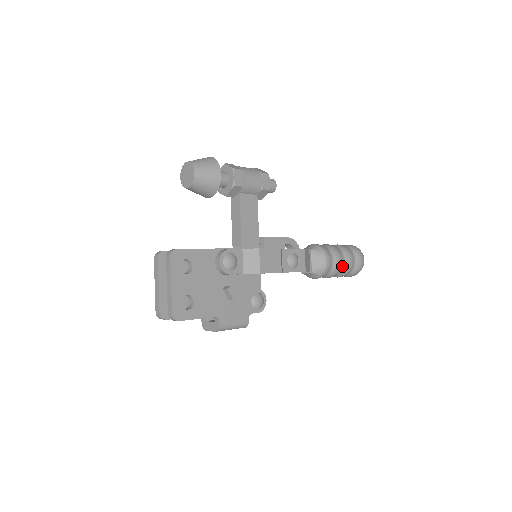
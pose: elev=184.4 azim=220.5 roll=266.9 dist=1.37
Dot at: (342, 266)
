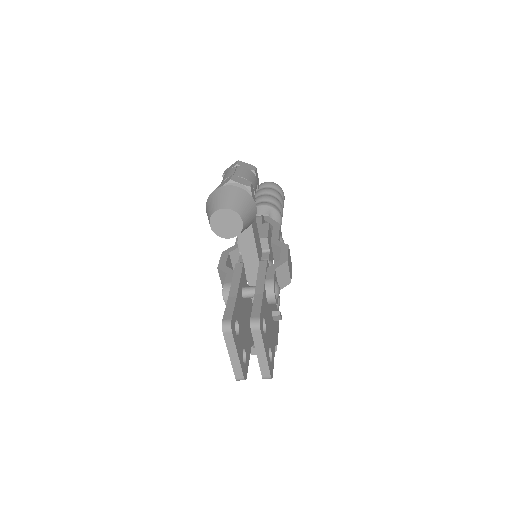
Dot at: occluded
